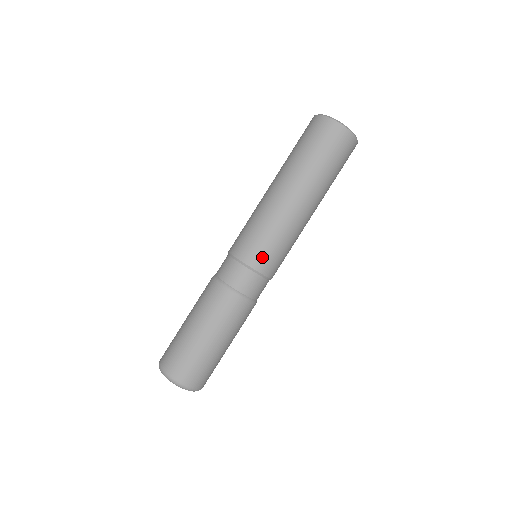
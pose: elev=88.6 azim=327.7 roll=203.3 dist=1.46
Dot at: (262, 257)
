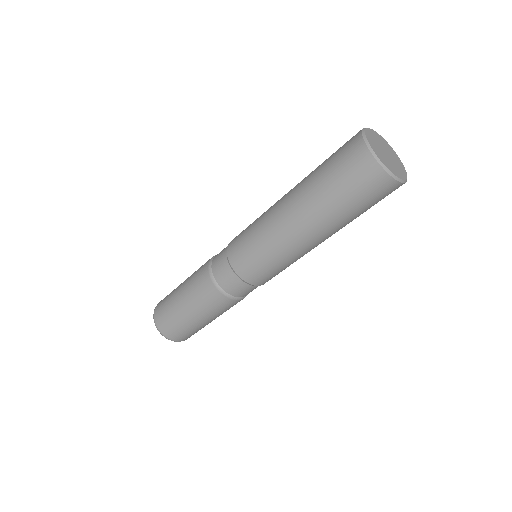
Dot at: (247, 267)
